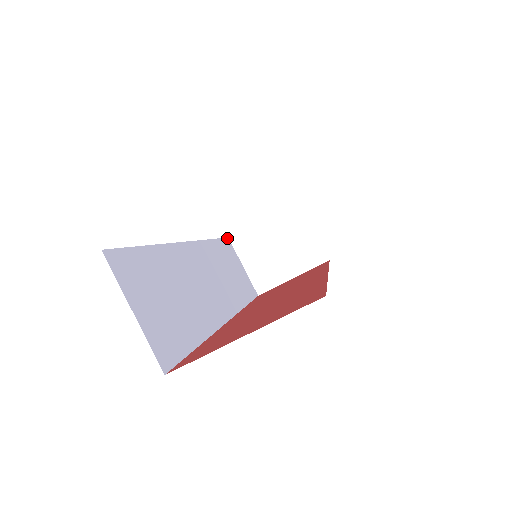
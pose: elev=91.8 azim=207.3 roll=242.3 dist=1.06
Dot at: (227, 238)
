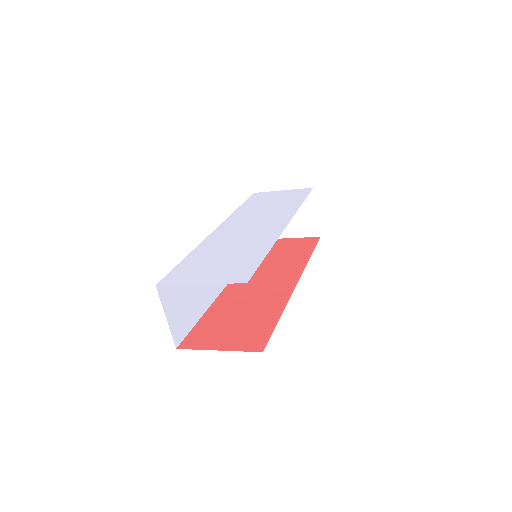
Dot at: (253, 194)
